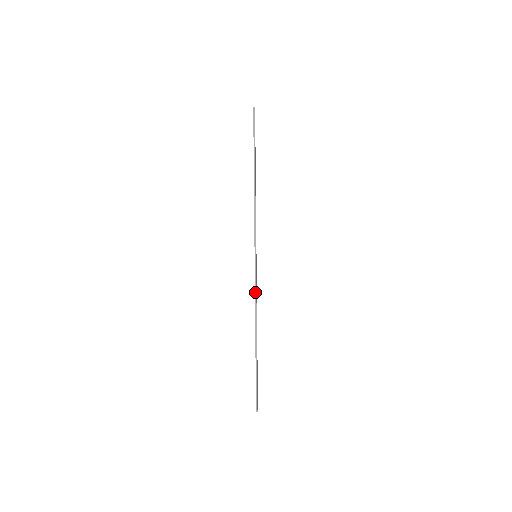
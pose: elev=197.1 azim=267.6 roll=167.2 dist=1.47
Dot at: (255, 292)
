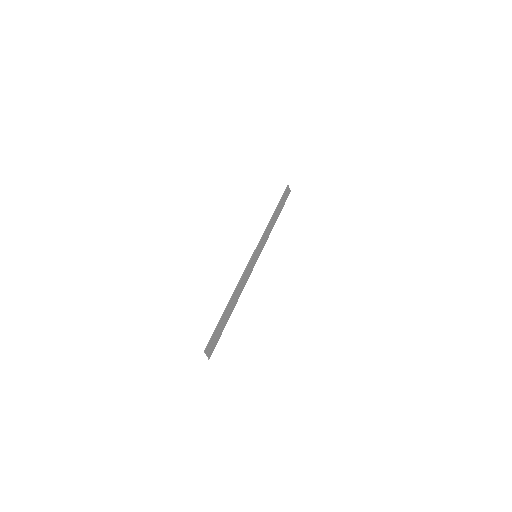
Dot at: (243, 273)
